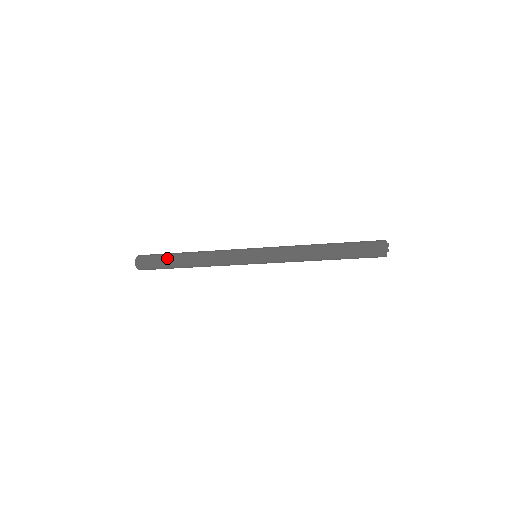
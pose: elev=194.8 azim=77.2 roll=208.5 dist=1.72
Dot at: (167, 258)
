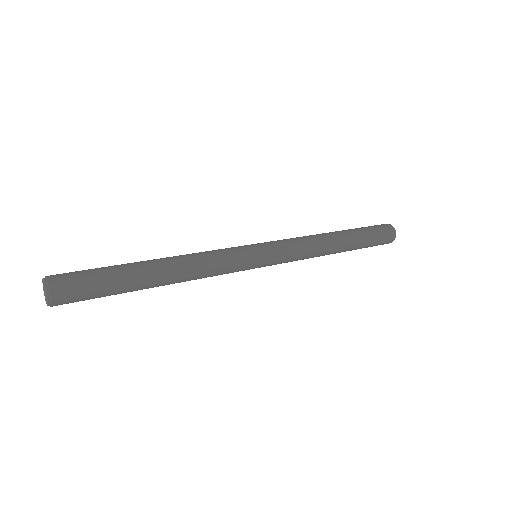
Dot at: (119, 277)
